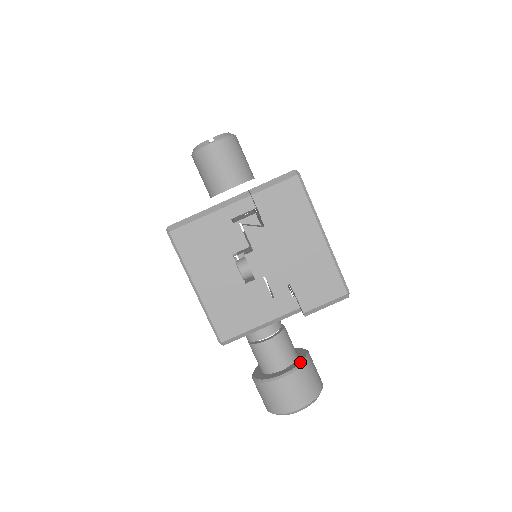
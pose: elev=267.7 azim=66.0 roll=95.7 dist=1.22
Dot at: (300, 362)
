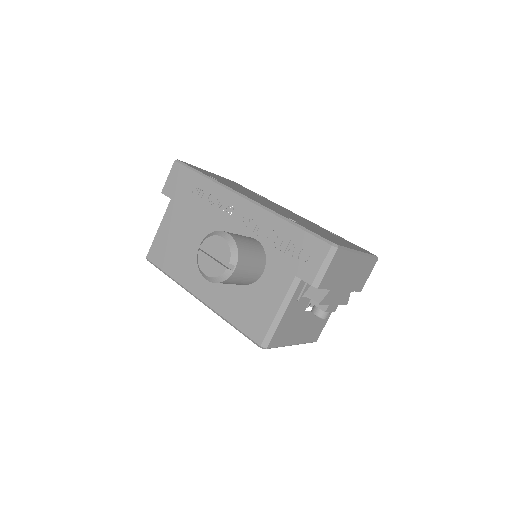
Dot at: occluded
